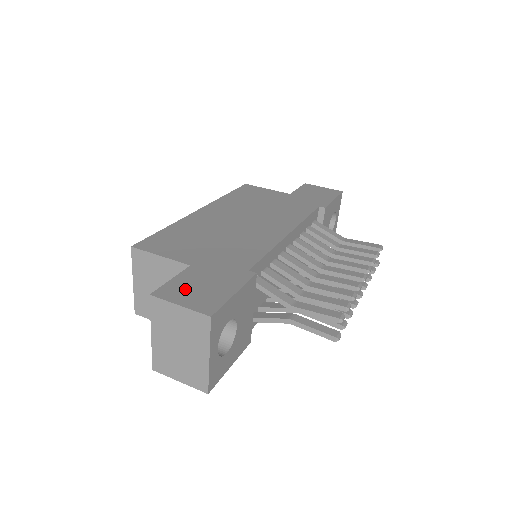
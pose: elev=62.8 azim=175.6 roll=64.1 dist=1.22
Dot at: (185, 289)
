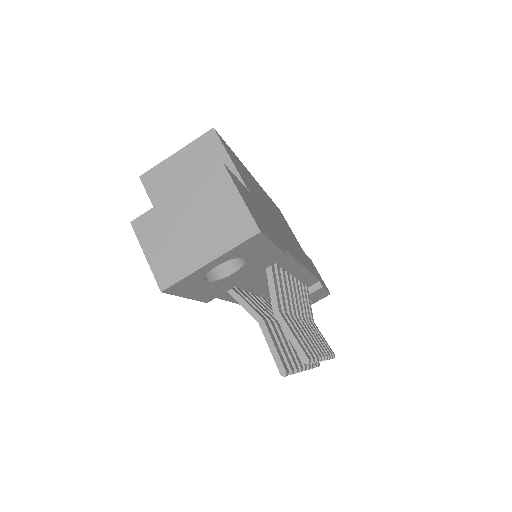
Dot at: (246, 195)
